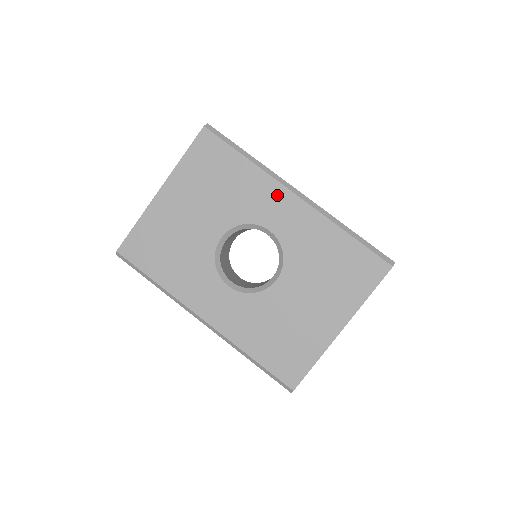
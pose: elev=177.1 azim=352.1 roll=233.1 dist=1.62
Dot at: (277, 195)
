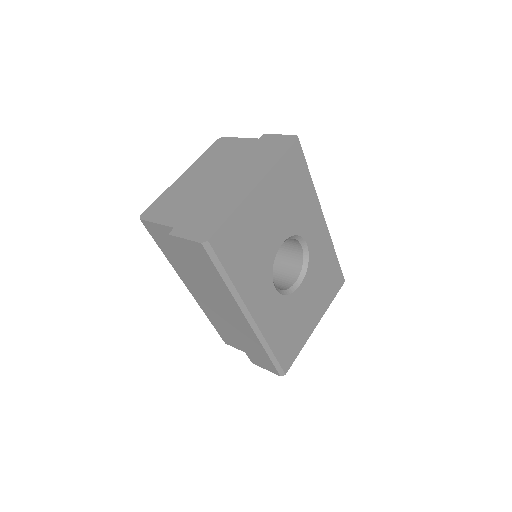
Dot at: (317, 216)
